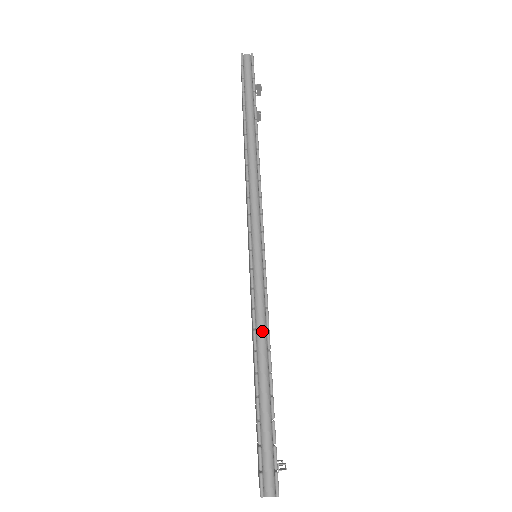
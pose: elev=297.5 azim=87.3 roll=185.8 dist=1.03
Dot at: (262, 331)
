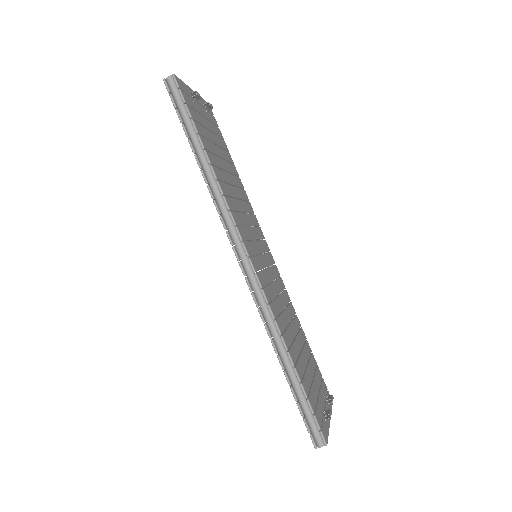
Dot at: (277, 338)
